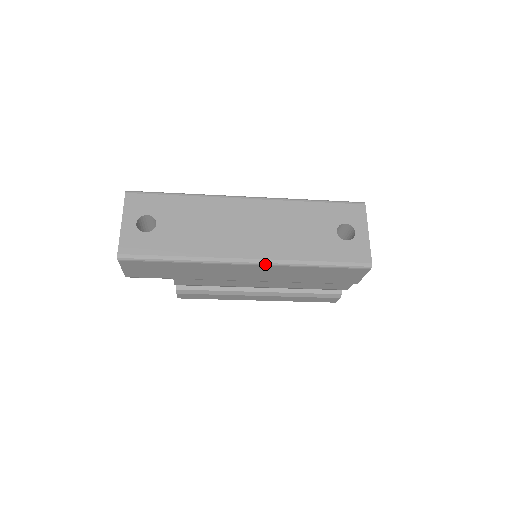
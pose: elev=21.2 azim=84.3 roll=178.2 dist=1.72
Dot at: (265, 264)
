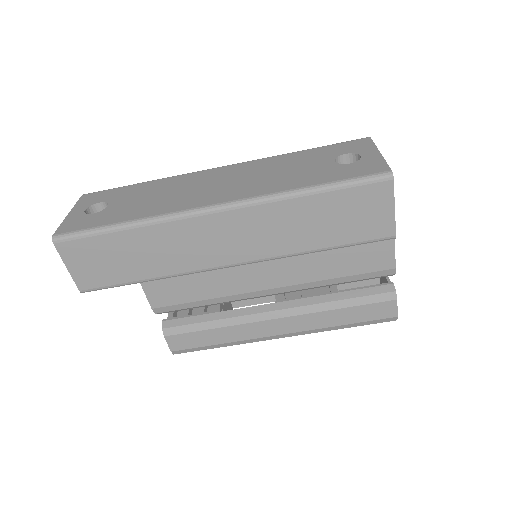
Dot at: (238, 205)
